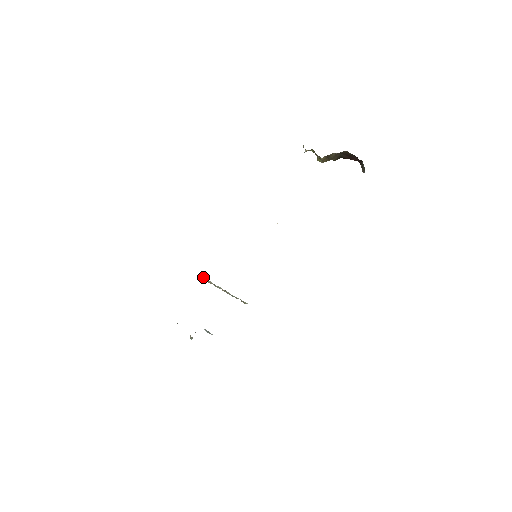
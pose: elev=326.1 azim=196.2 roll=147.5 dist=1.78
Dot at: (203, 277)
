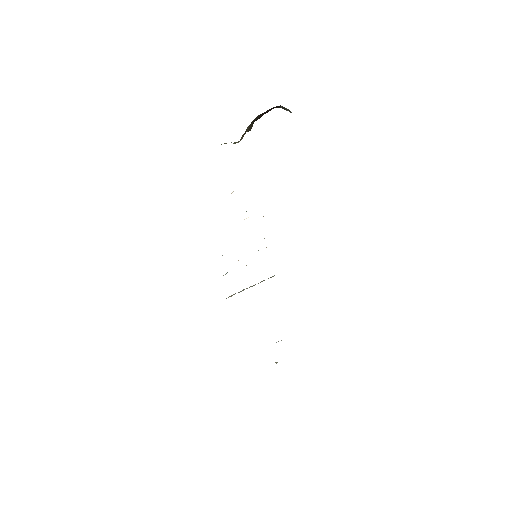
Dot at: occluded
